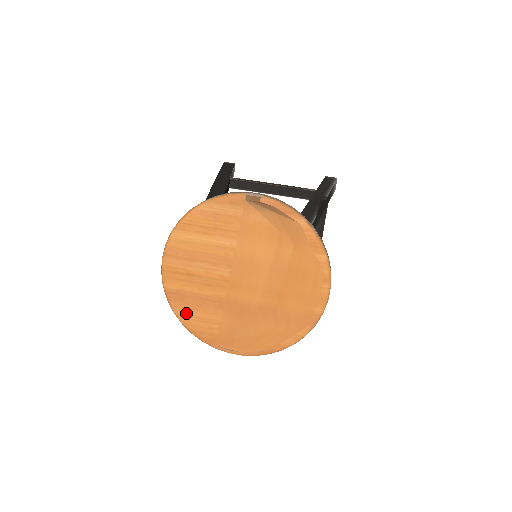
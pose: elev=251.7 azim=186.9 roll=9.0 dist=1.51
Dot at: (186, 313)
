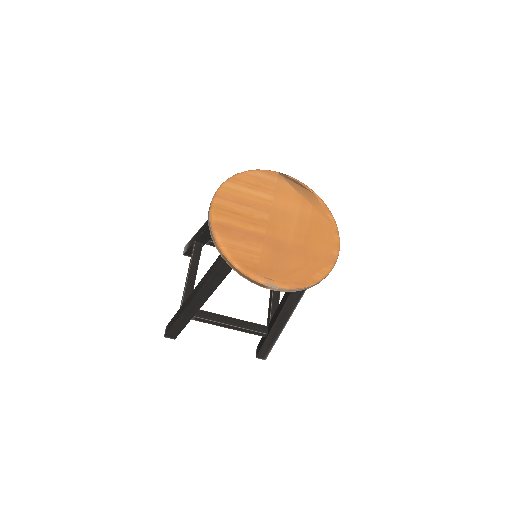
Dot at: (231, 243)
